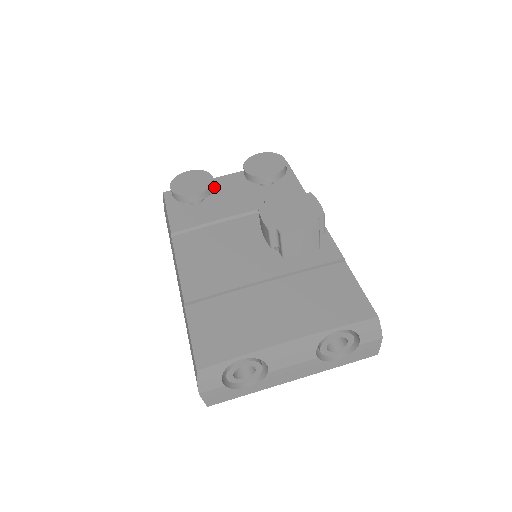
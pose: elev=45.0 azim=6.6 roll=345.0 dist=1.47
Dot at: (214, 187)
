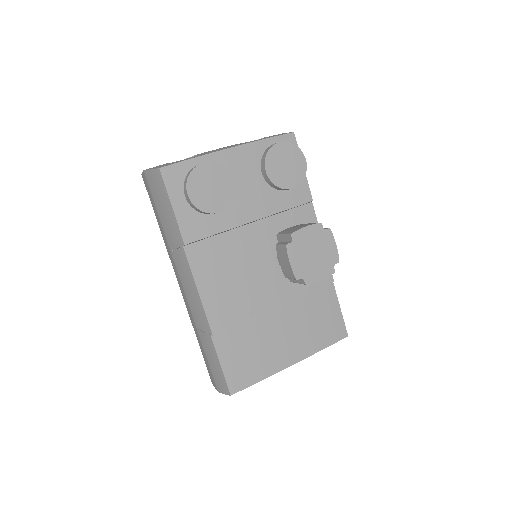
Dot at: occluded
